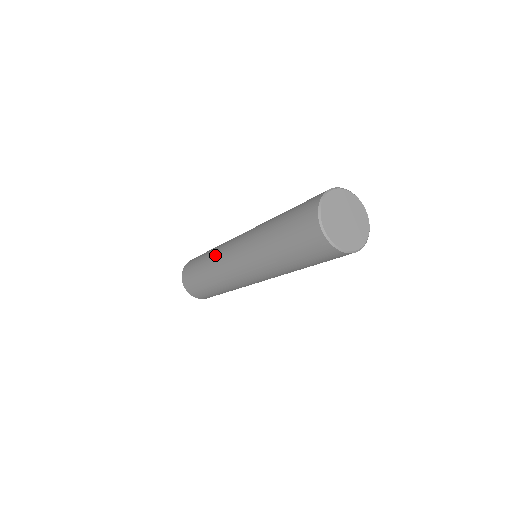
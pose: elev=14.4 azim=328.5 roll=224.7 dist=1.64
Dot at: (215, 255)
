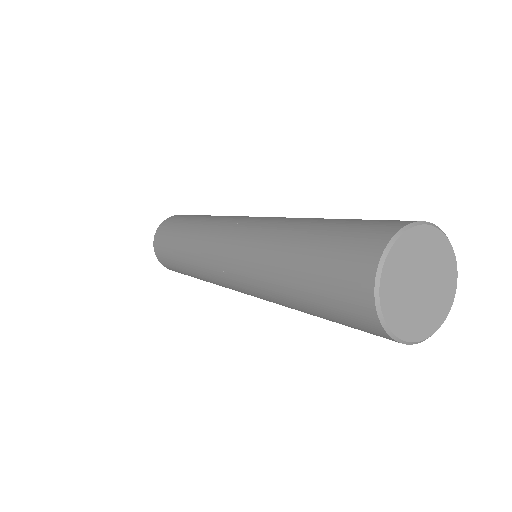
Dot at: (212, 220)
